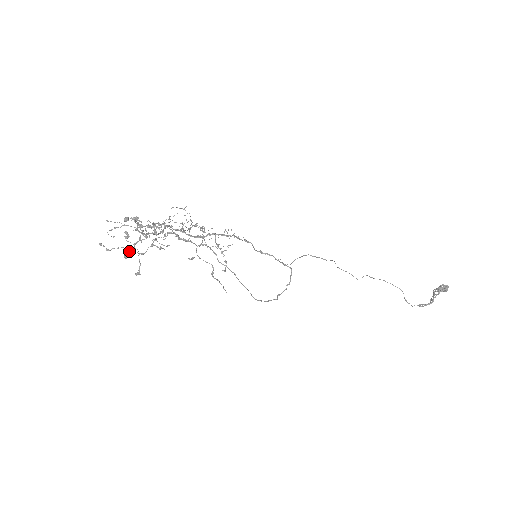
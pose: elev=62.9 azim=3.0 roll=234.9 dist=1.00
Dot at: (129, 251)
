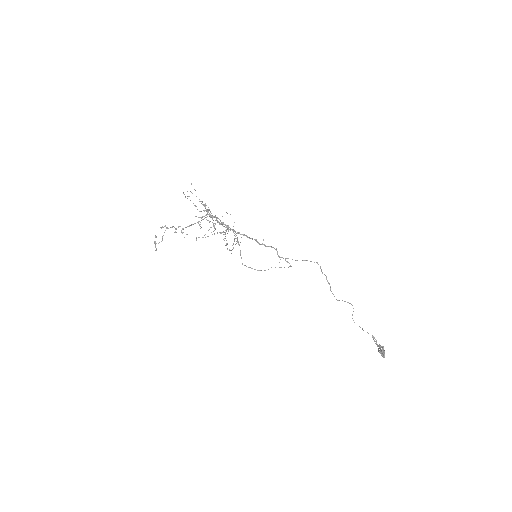
Dot at: (194, 205)
